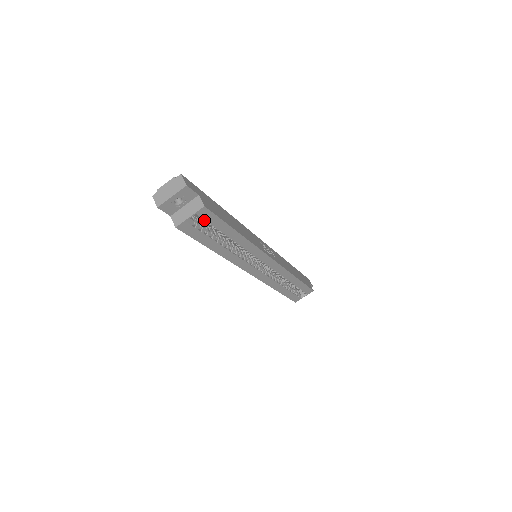
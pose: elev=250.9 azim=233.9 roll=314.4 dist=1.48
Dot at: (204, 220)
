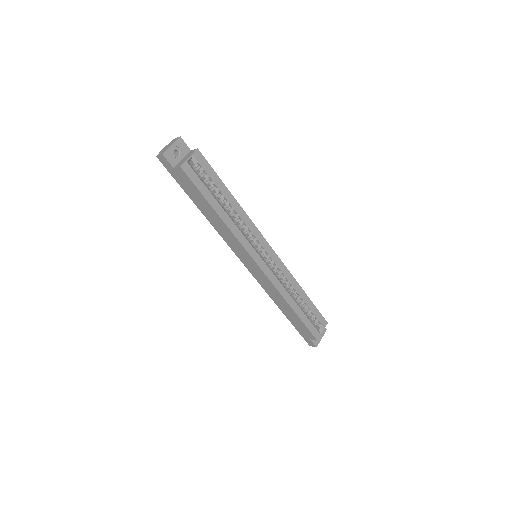
Dot at: (200, 168)
